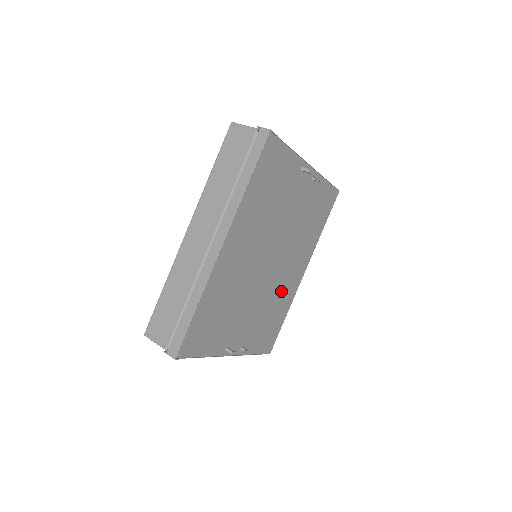
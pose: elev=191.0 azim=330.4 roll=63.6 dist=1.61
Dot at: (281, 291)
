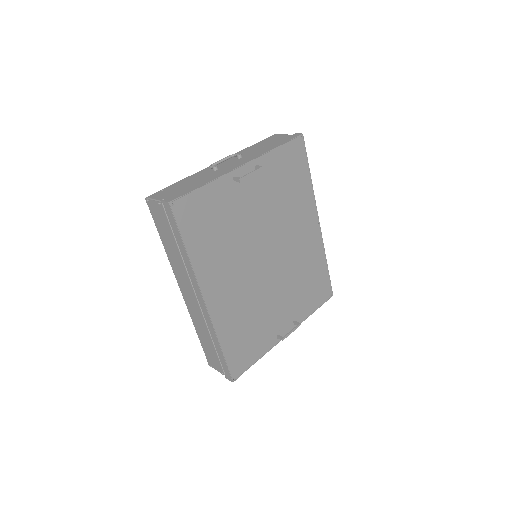
Dot at: (302, 258)
